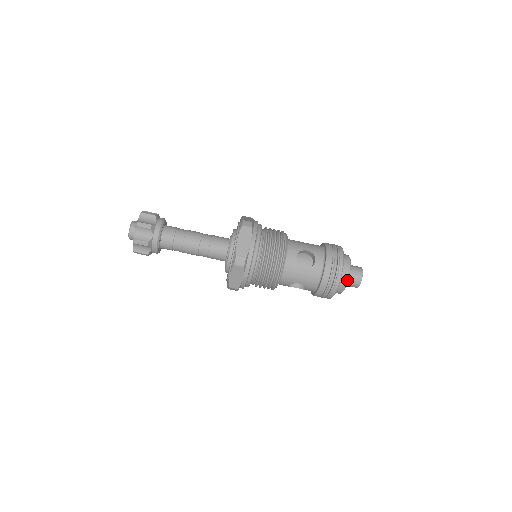
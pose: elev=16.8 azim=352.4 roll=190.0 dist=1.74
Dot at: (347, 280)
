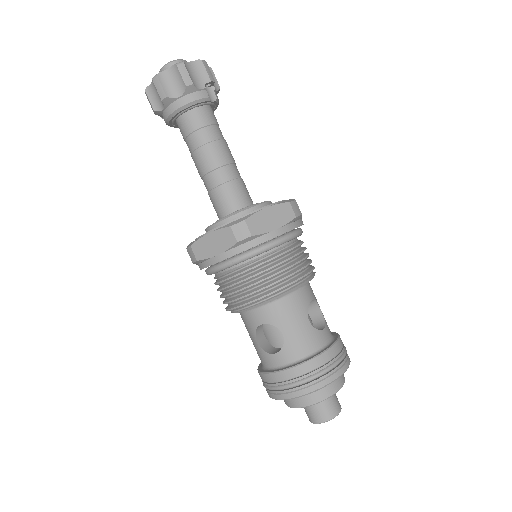
Dot at: (289, 406)
